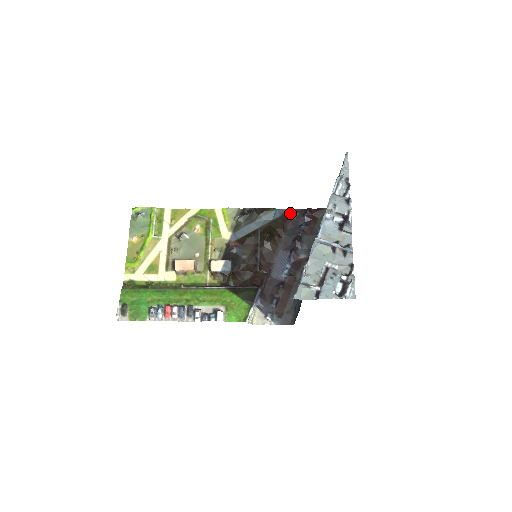
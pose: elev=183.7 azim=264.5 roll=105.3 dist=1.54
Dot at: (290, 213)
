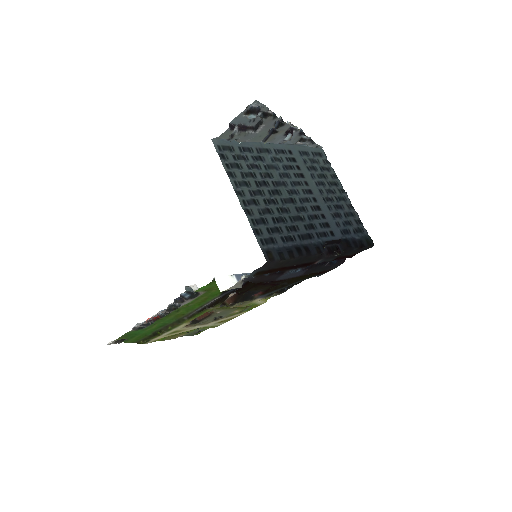
Dot at: (328, 271)
